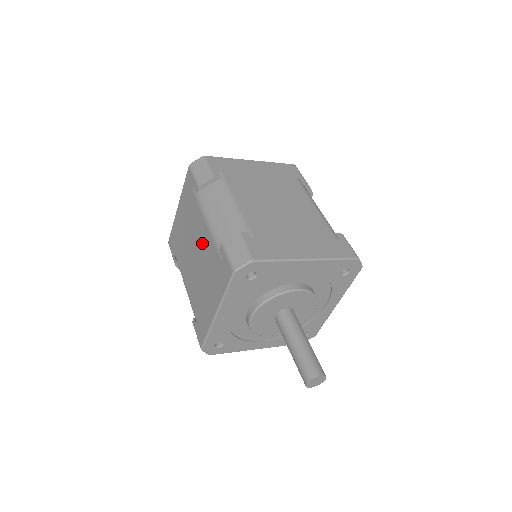
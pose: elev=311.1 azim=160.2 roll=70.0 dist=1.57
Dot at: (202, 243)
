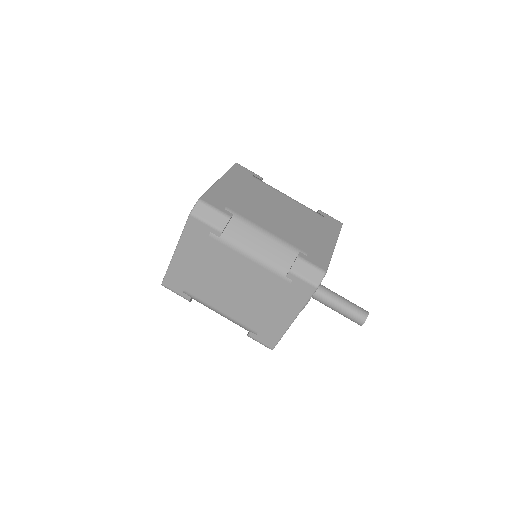
Dot at: (249, 276)
